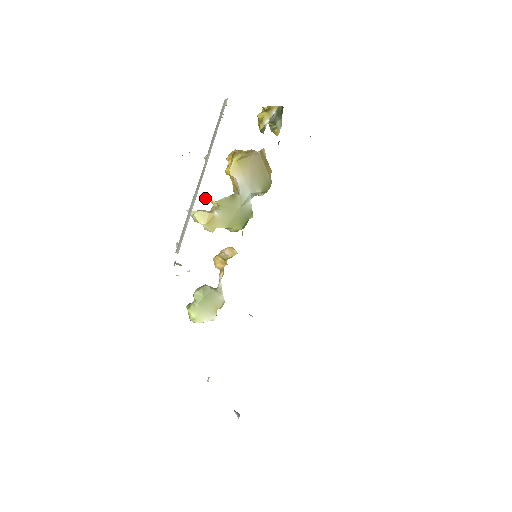
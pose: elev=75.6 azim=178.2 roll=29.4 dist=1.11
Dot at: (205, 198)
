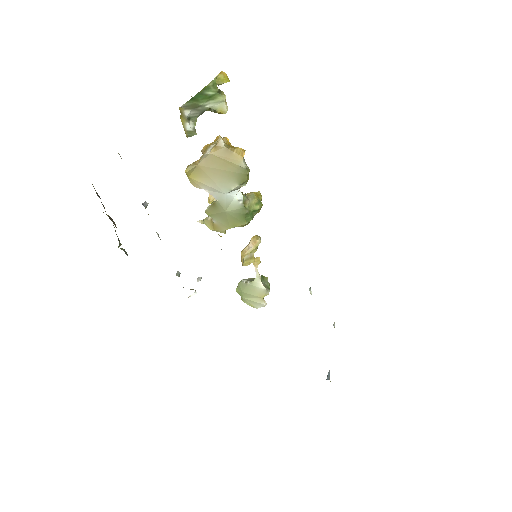
Dot at: (209, 201)
